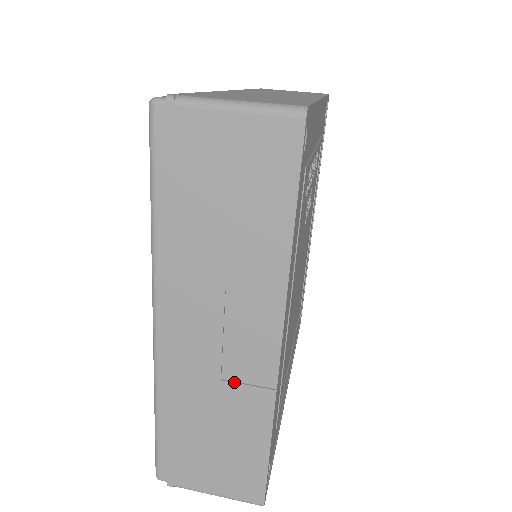
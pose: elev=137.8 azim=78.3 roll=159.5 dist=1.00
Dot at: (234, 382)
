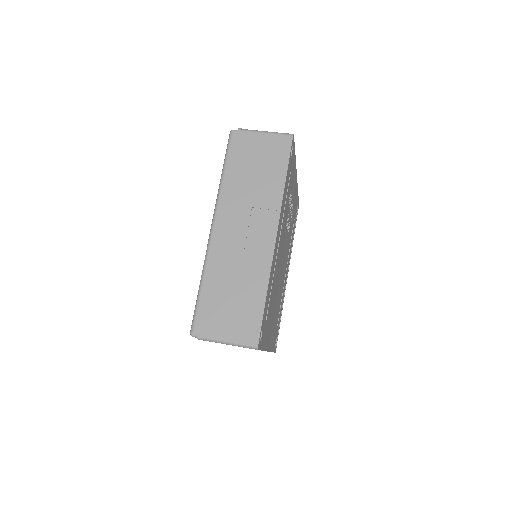
Dot at: (250, 257)
